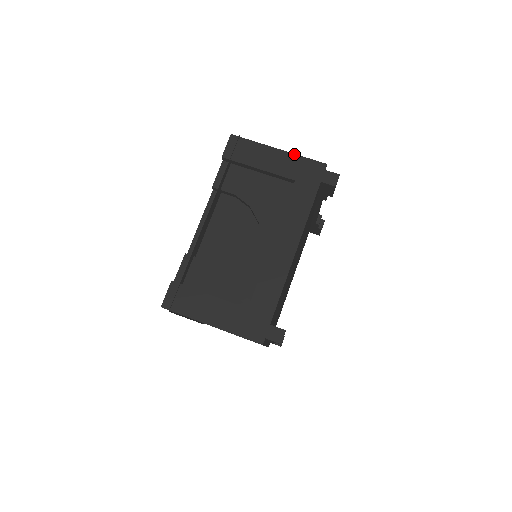
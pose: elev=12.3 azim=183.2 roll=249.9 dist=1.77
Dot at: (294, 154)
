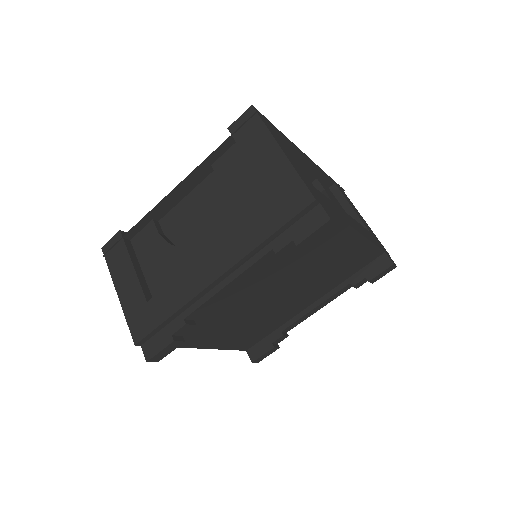
Dot at: occluded
